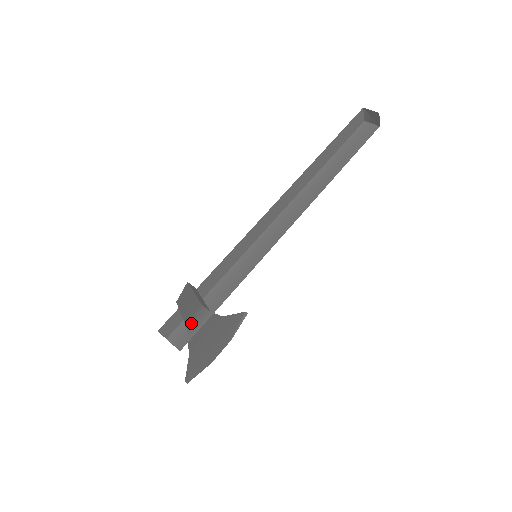
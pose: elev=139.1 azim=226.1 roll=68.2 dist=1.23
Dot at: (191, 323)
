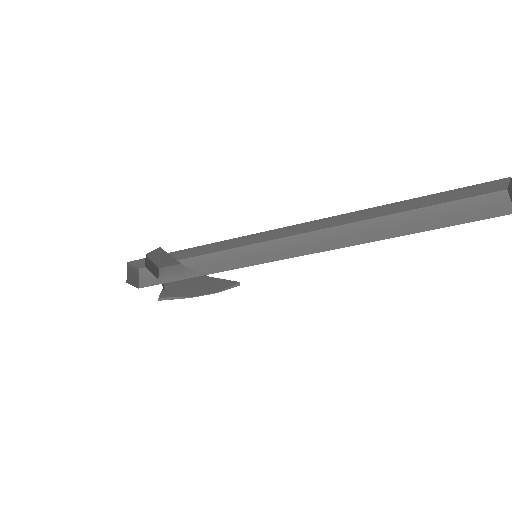
Dot at: (162, 272)
